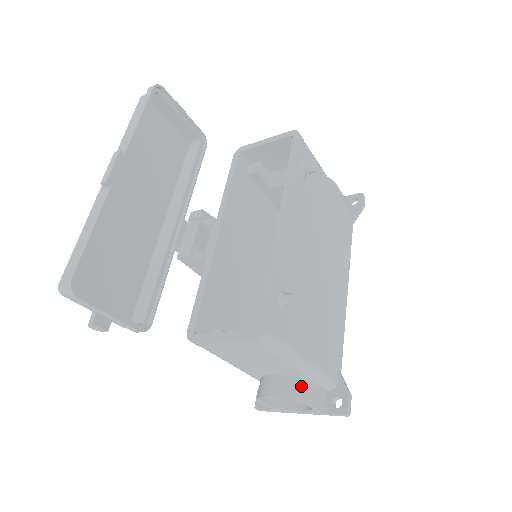
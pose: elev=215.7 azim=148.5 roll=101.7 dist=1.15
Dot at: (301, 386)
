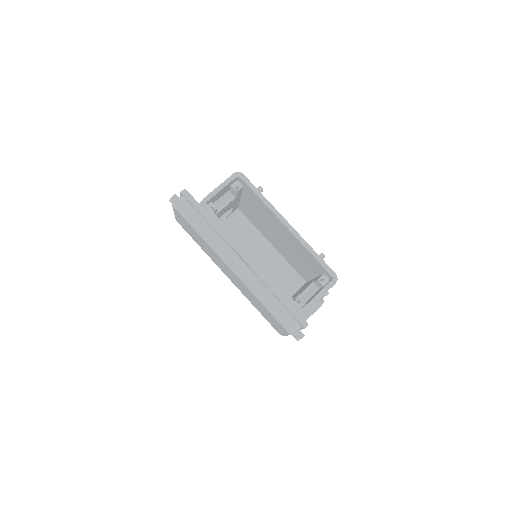
Dot at: occluded
